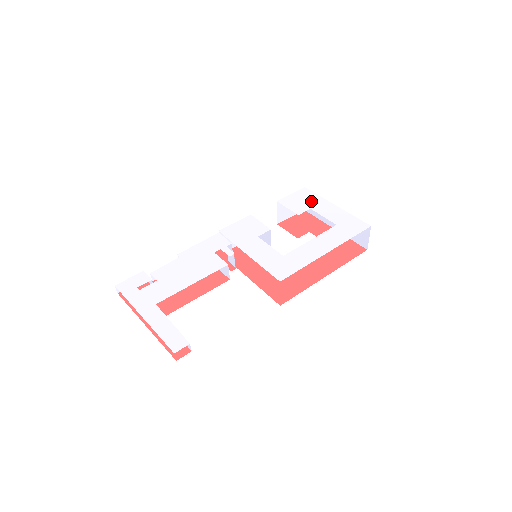
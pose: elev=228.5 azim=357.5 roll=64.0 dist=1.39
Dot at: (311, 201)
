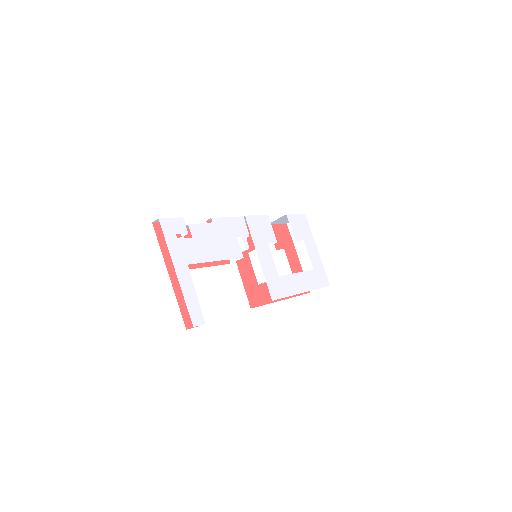
Dot at: (306, 233)
